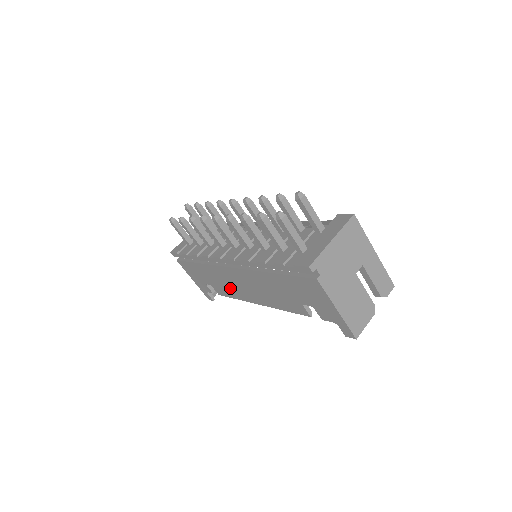
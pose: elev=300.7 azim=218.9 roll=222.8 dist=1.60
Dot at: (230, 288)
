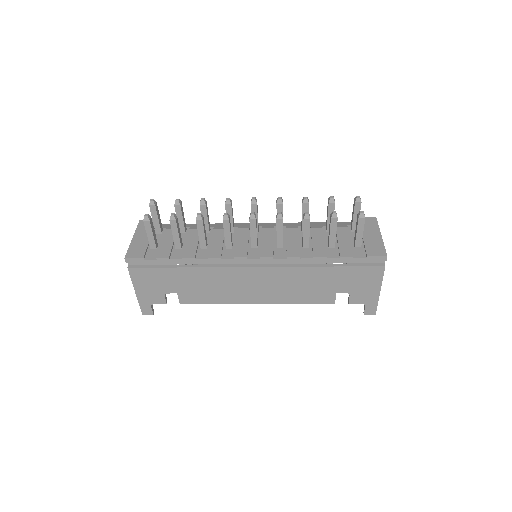
Dot at: (220, 292)
